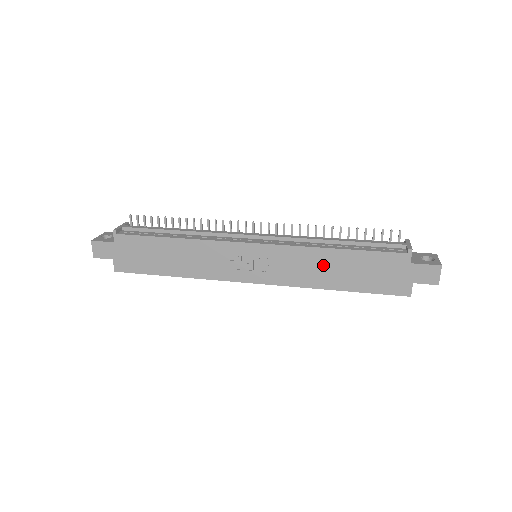
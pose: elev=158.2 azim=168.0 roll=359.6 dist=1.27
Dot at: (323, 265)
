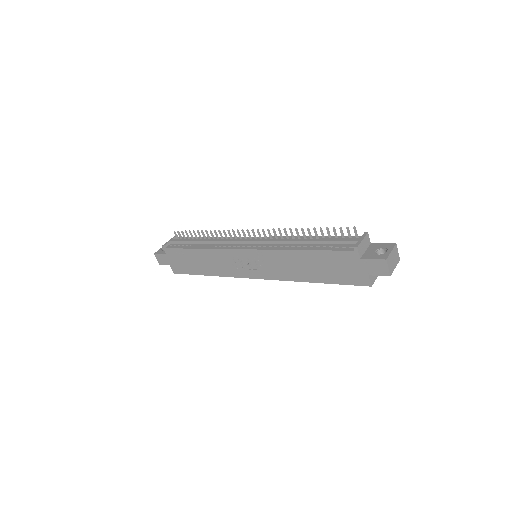
Dot at: (296, 263)
